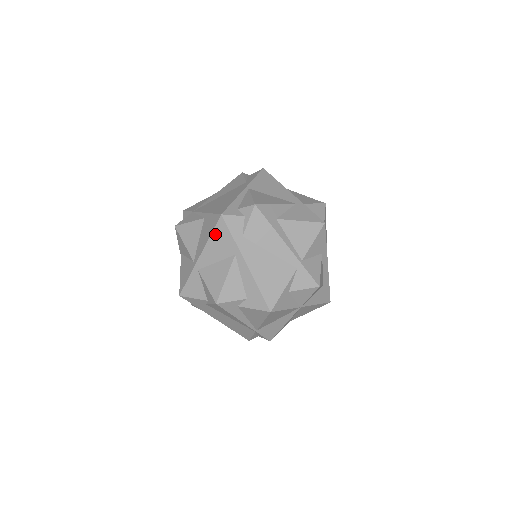
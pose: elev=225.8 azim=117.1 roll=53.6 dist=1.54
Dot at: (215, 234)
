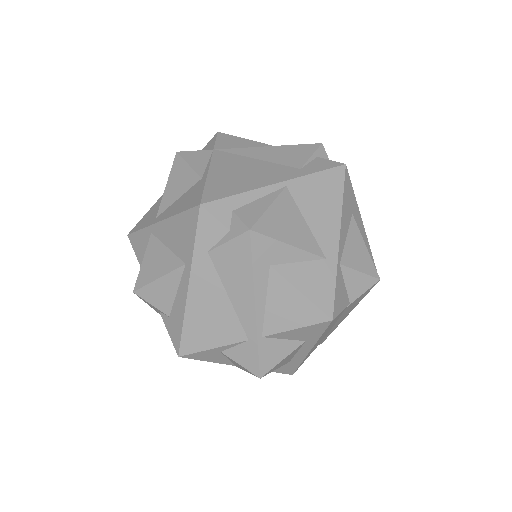
Dot at: (183, 218)
